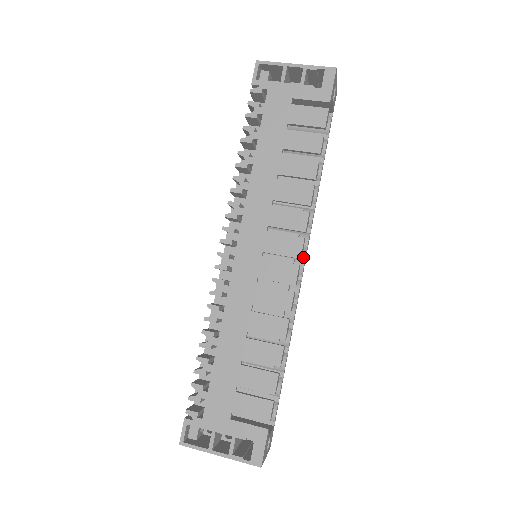
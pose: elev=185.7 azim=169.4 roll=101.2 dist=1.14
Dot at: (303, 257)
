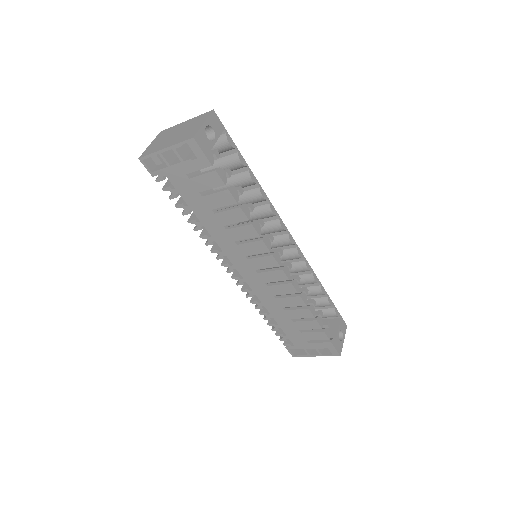
Dot at: (287, 235)
